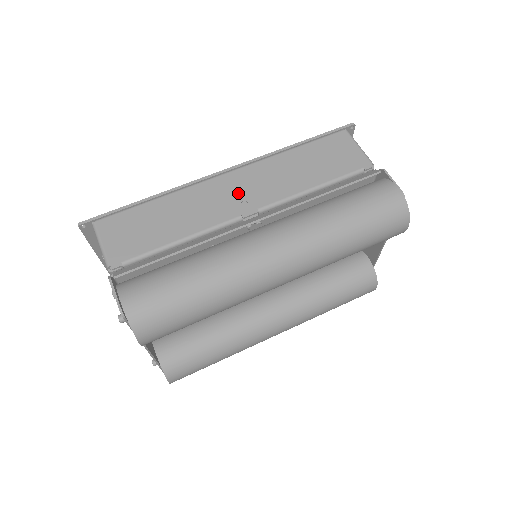
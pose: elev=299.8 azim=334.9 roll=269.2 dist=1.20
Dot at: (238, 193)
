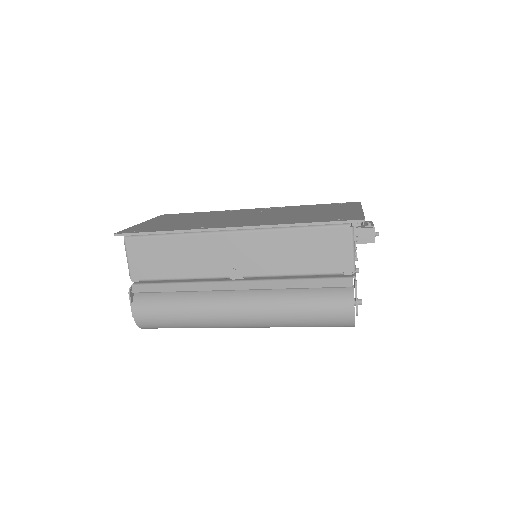
Dot at: (233, 256)
